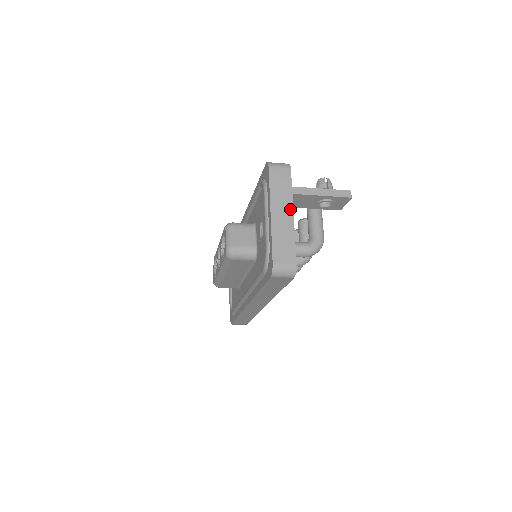
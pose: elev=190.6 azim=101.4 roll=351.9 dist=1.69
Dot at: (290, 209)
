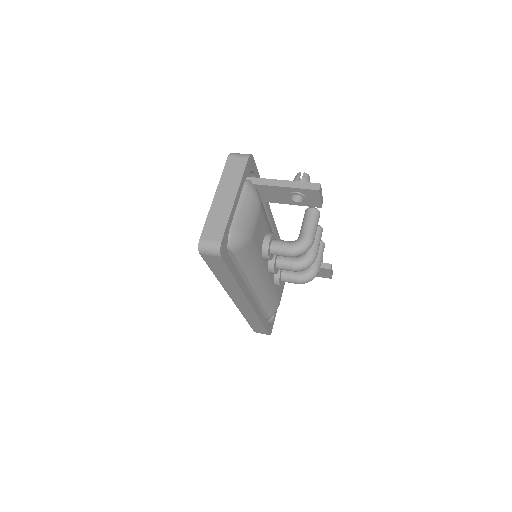
Dot at: (234, 193)
